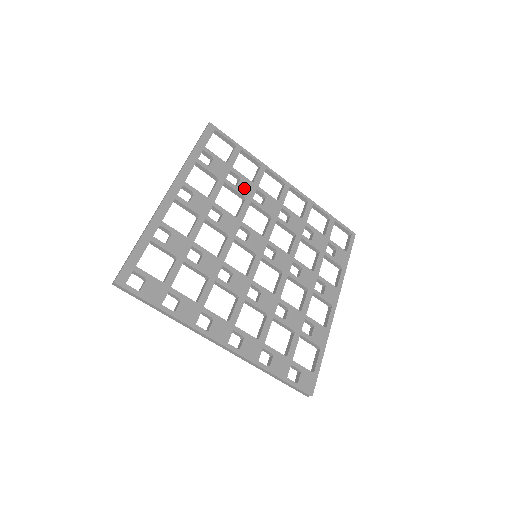
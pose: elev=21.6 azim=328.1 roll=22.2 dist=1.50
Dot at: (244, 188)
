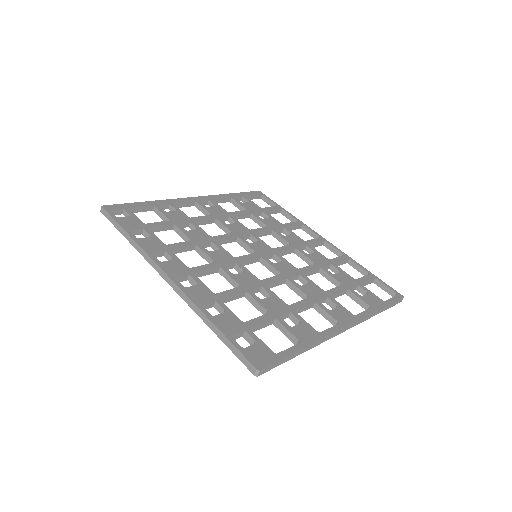
Dot at: (270, 222)
